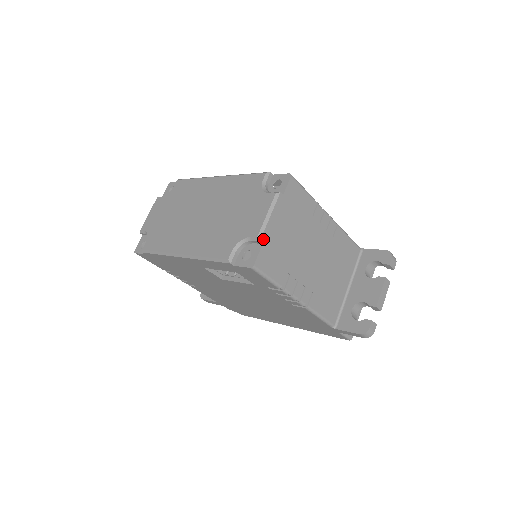
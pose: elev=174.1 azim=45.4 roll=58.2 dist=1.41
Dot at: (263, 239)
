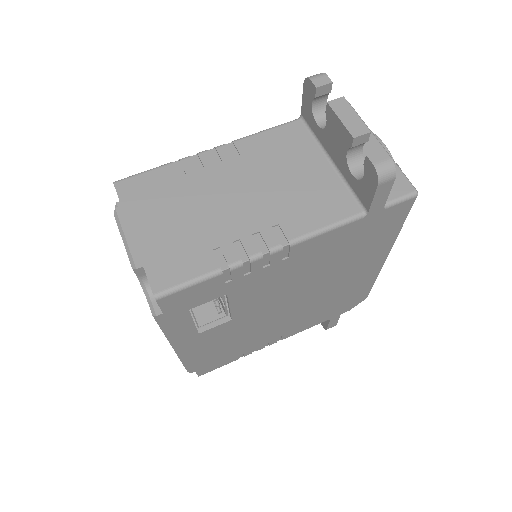
Dot at: (139, 263)
